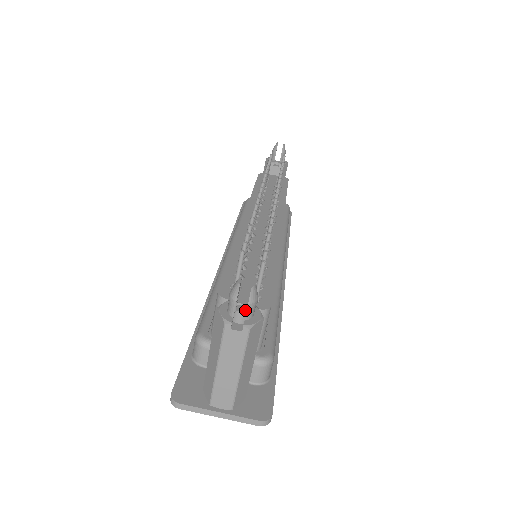
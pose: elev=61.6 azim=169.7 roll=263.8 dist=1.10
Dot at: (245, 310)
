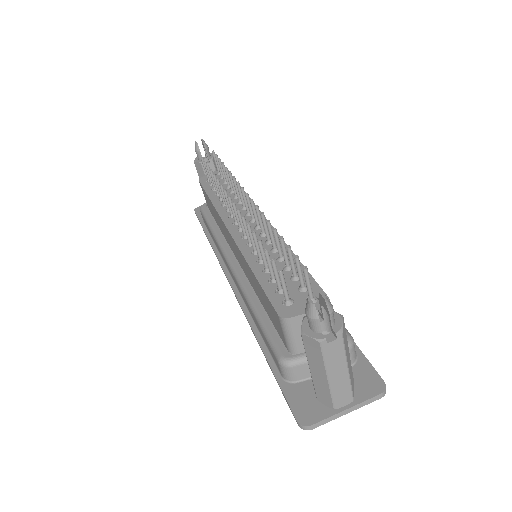
Dot at: (320, 318)
